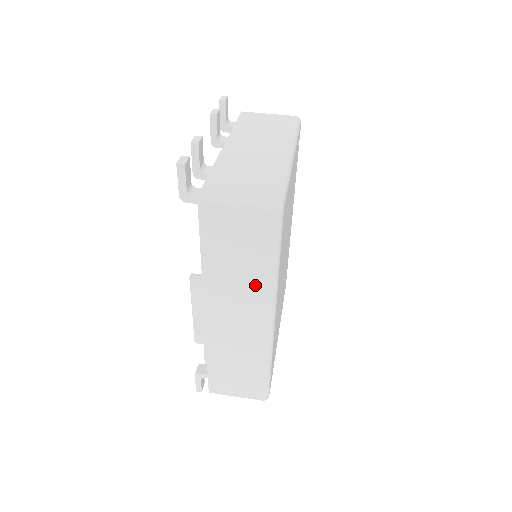
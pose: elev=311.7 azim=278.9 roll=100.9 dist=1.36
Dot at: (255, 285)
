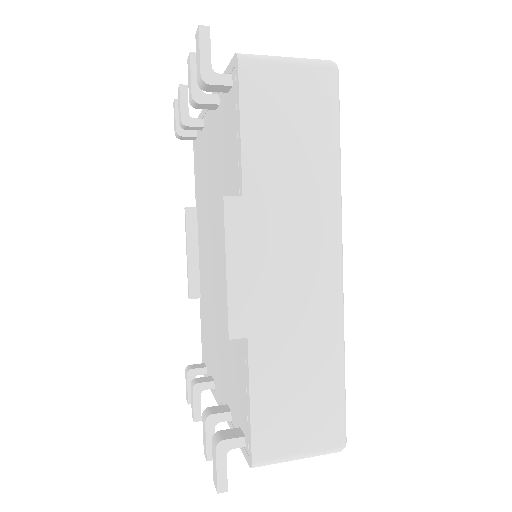
Dot at: (316, 193)
